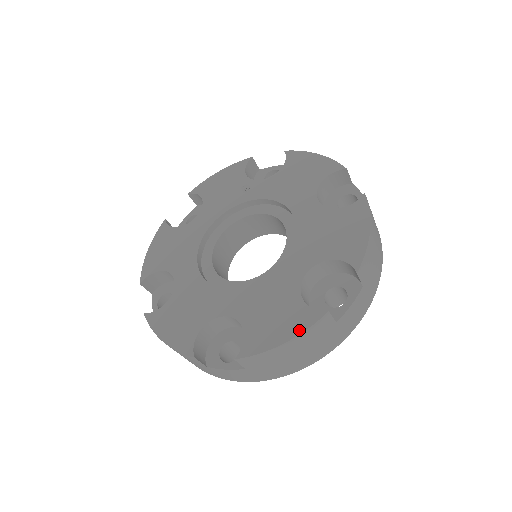
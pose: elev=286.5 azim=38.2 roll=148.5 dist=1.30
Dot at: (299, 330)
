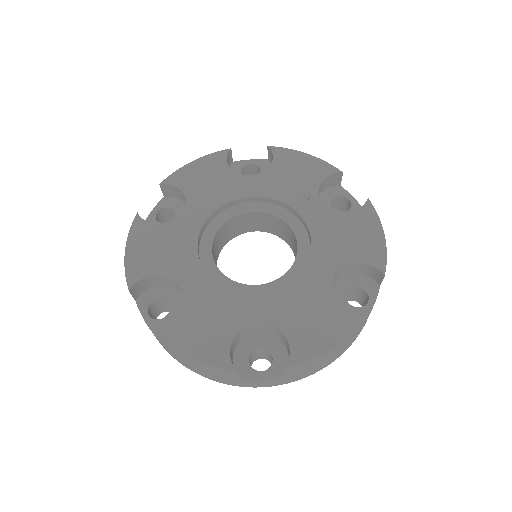
Dot at: (205, 359)
